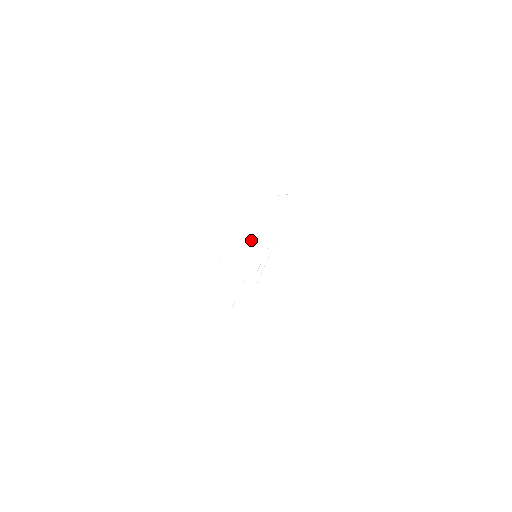
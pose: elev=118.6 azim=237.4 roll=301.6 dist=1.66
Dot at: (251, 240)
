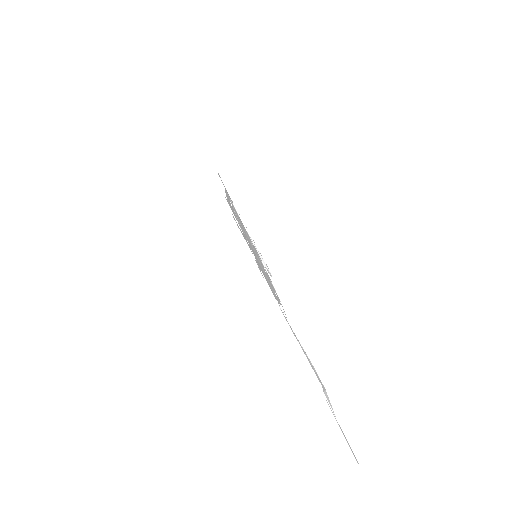
Dot at: occluded
